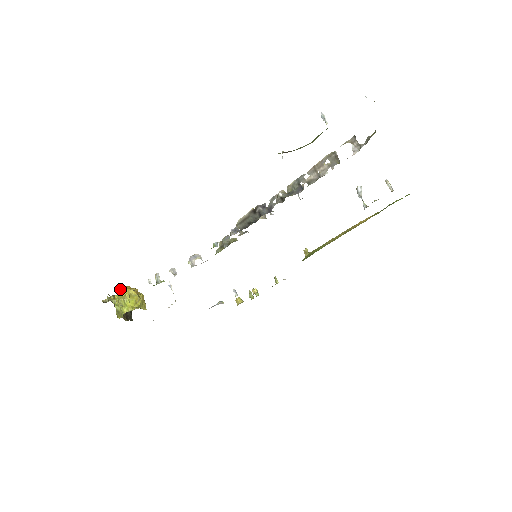
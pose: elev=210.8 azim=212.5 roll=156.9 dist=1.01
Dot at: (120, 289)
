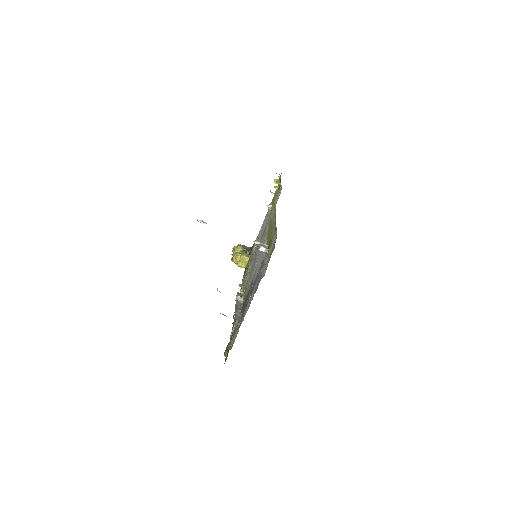
Dot at: occluded
